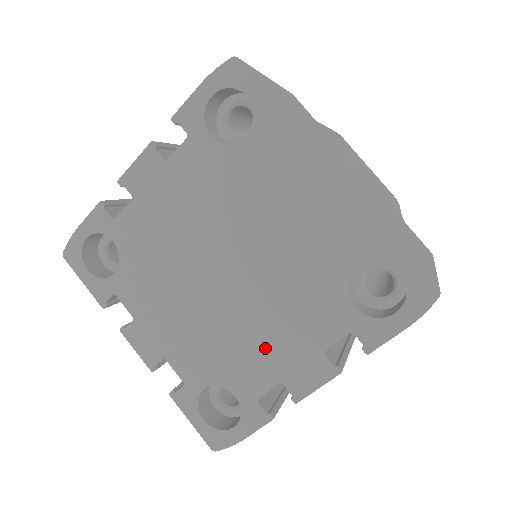
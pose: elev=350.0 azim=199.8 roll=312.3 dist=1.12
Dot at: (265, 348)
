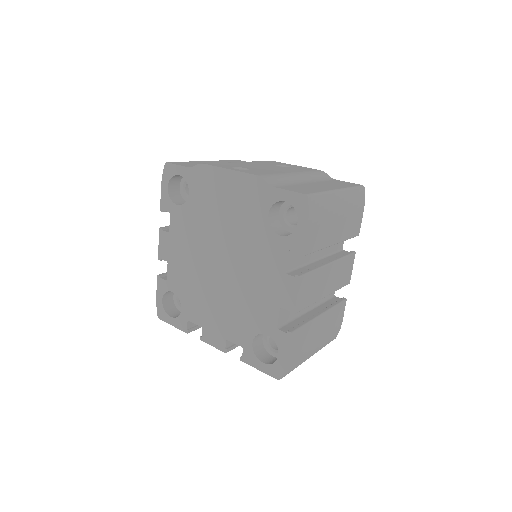
Dot at: (261, 294)
